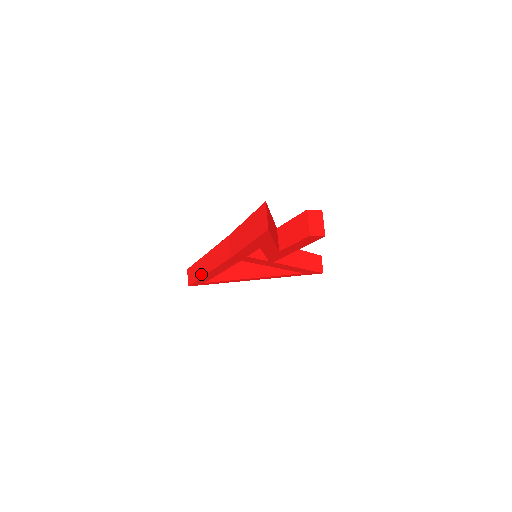
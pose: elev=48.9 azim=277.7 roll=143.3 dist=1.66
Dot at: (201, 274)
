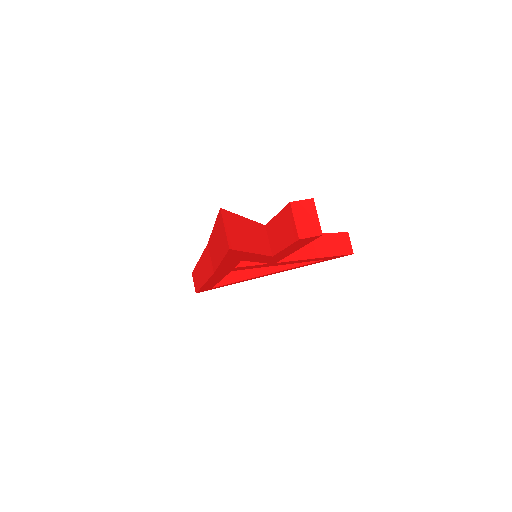
Dot at: (200, 283)
